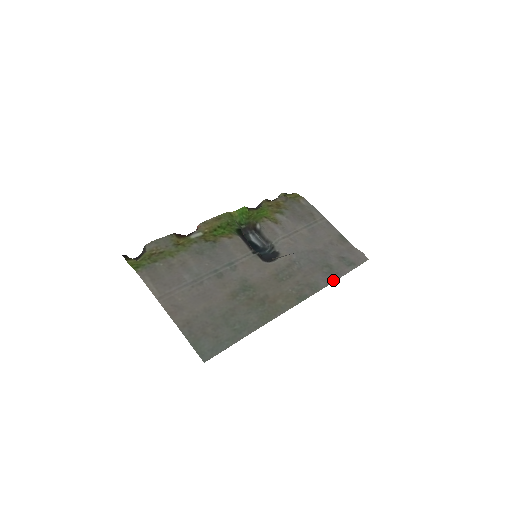
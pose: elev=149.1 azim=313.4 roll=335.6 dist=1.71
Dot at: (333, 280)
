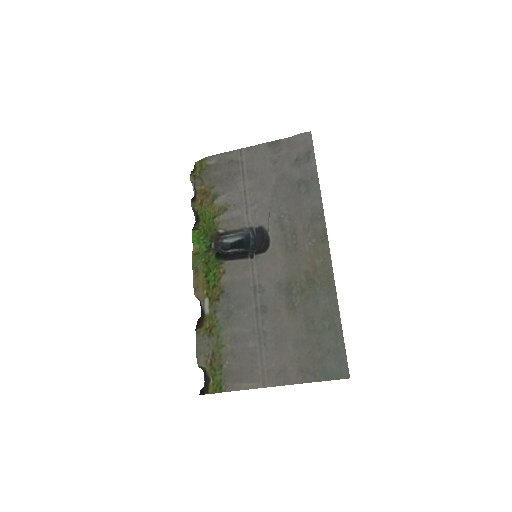
Dot at: (318, 189)
